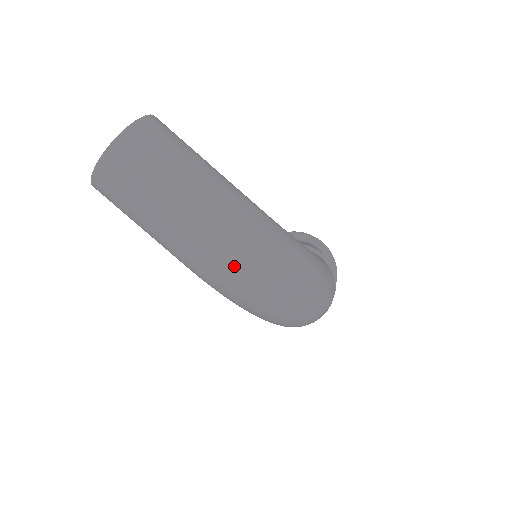
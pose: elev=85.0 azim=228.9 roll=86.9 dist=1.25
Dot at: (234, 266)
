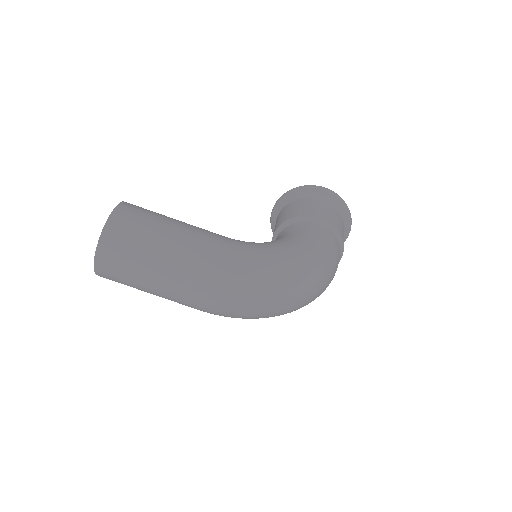
Dot at: (226, 309)
